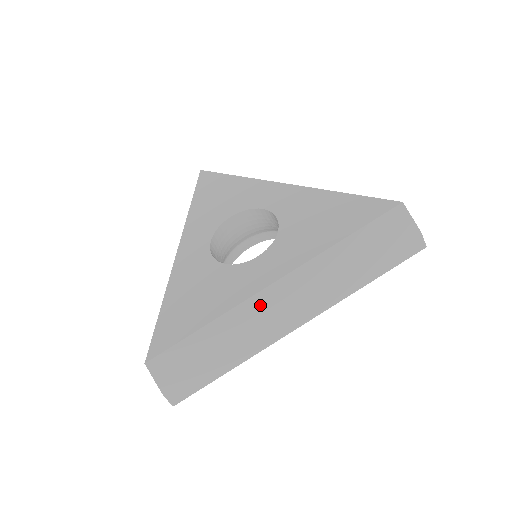
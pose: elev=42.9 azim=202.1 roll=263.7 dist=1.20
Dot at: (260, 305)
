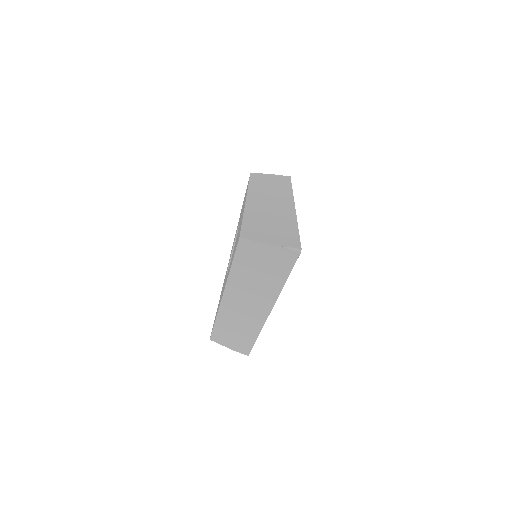
Dot at: (256, 205)
